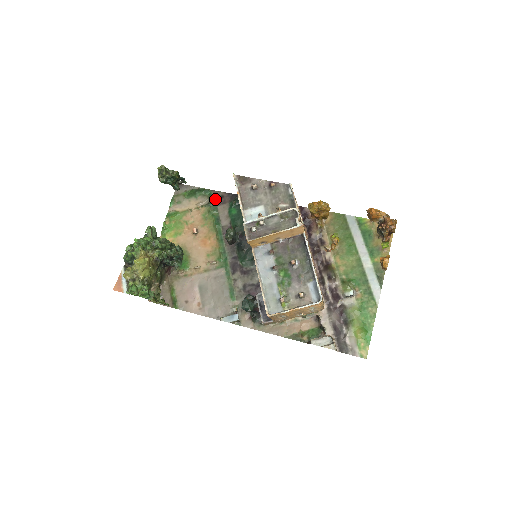
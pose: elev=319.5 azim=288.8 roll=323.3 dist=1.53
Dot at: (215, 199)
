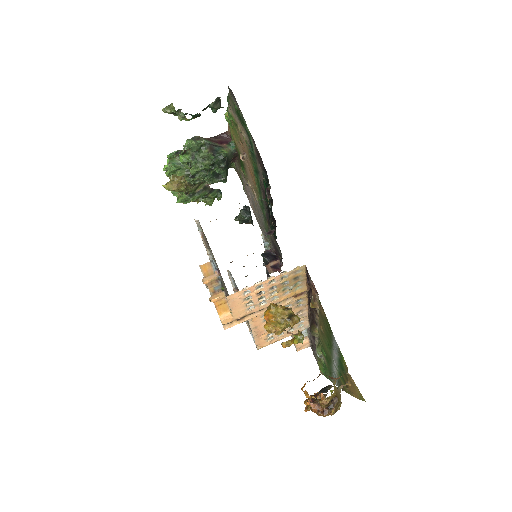
Dot at: (254, 150)
